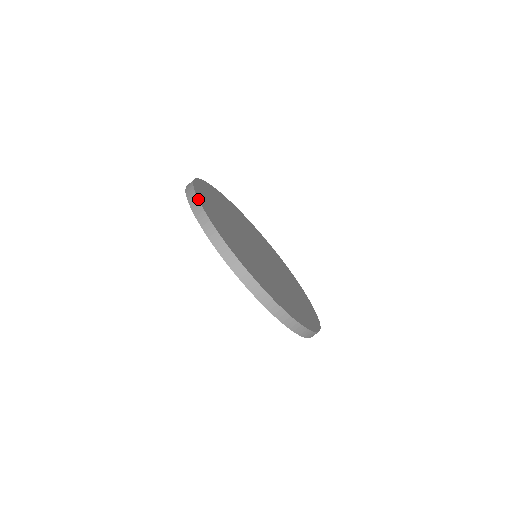
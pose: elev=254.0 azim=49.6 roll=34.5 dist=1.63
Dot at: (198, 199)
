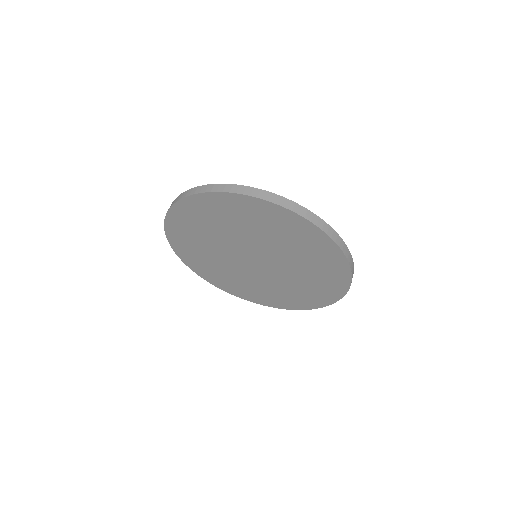
Dot at: occluded
